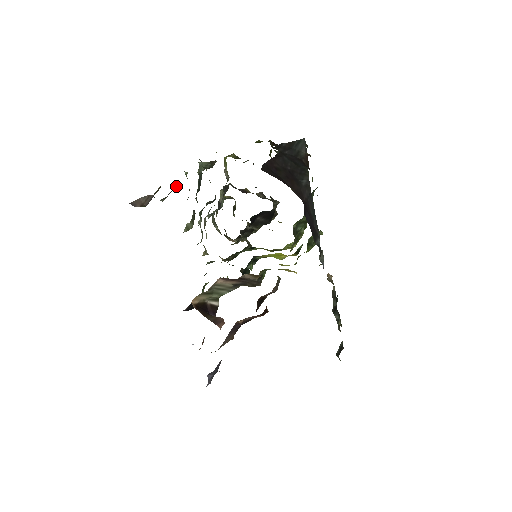
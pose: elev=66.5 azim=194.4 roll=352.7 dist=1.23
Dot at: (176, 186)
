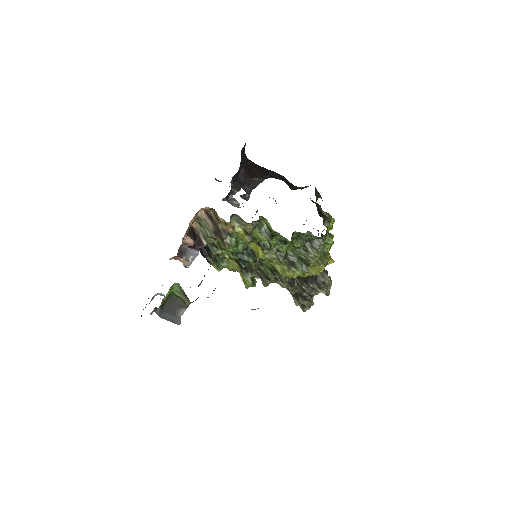
Dot at: occluded
